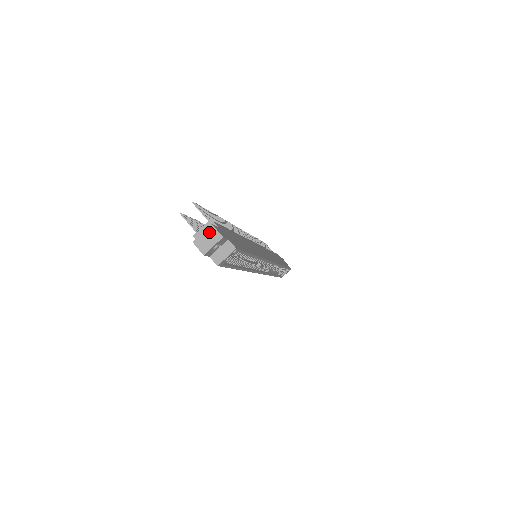
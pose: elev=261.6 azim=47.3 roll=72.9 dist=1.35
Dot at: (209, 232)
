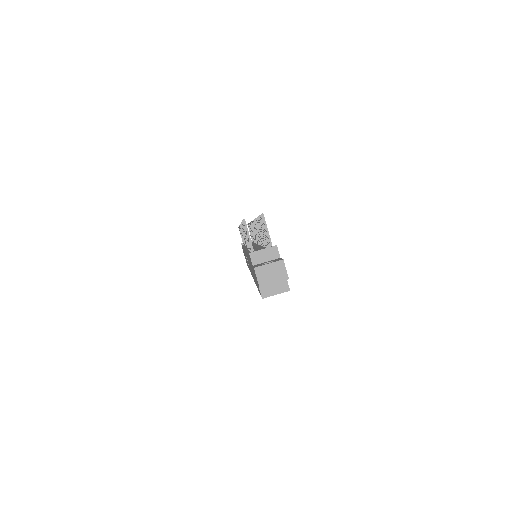
Dot at: (277, 266)
